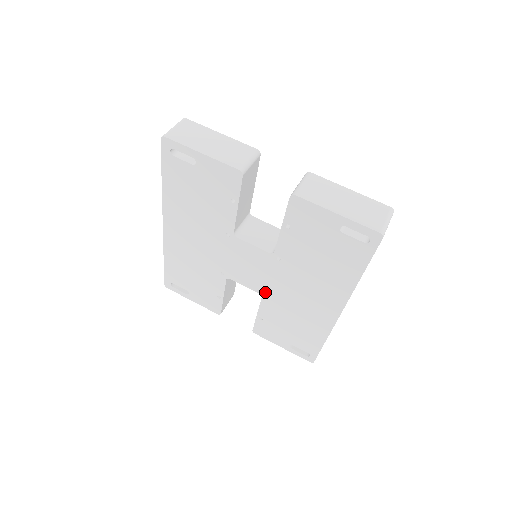
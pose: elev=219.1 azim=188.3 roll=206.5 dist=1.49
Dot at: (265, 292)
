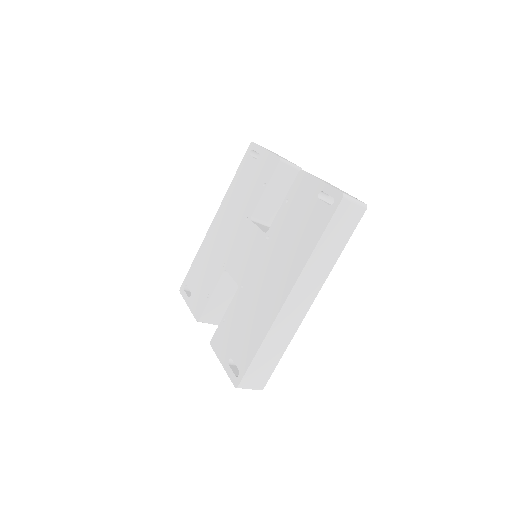
Dot at: (243, 282)
